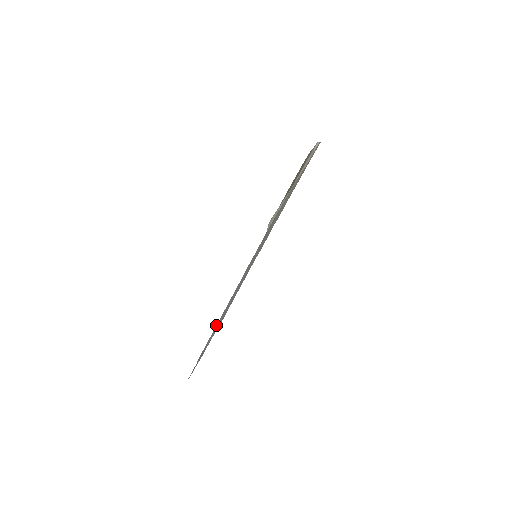
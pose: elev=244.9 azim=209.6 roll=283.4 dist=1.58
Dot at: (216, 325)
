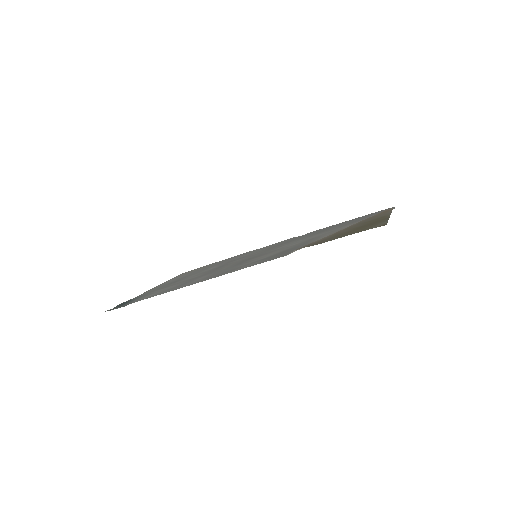
Dot at: (172, 290)
